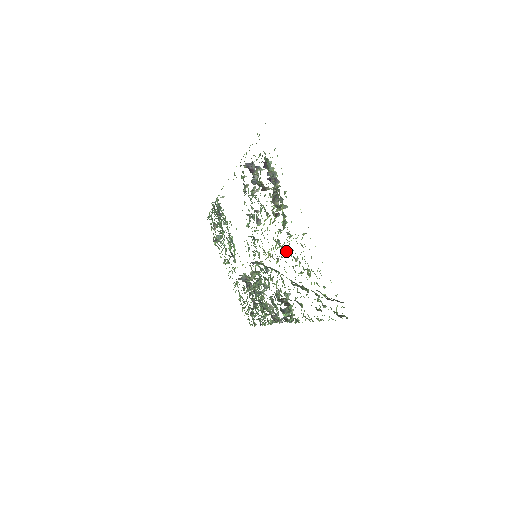
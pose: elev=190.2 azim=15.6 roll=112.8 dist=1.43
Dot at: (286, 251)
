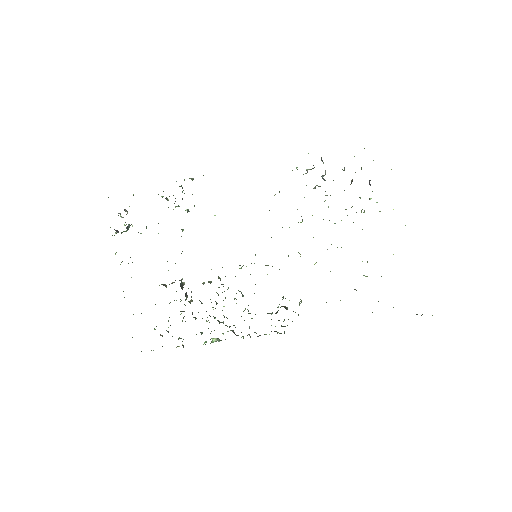
Dot at: occluded
